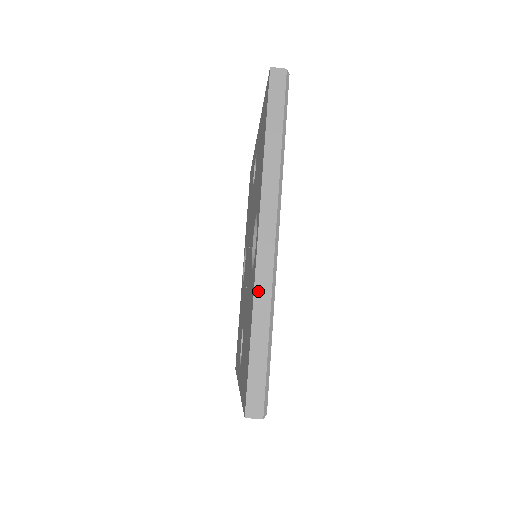
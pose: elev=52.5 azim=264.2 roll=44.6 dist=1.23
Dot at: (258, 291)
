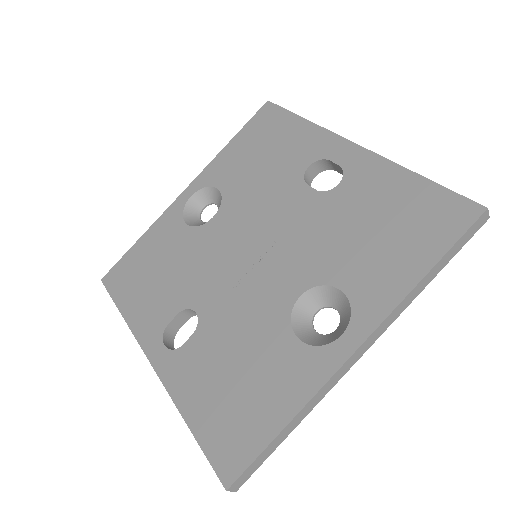
Dot at: (317, 396)
